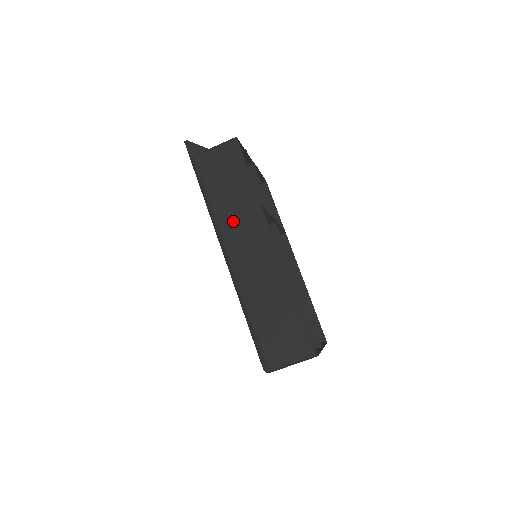
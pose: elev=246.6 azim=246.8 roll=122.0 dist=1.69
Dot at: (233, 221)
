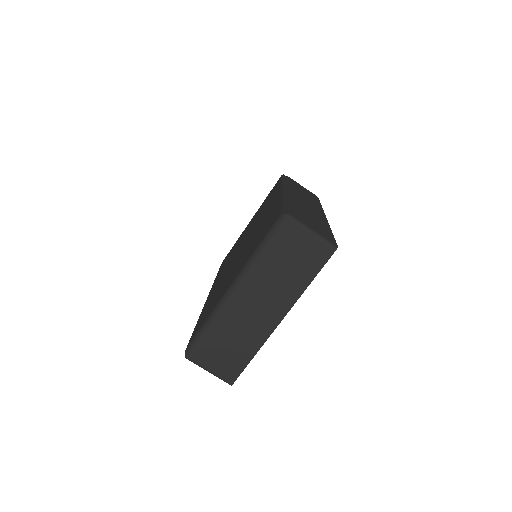
Dot at: (300, 194)
